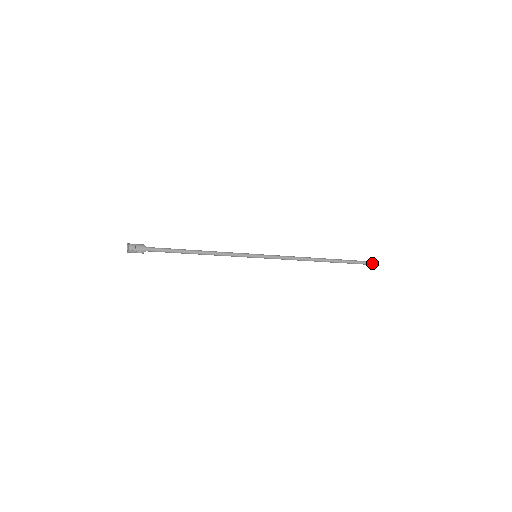
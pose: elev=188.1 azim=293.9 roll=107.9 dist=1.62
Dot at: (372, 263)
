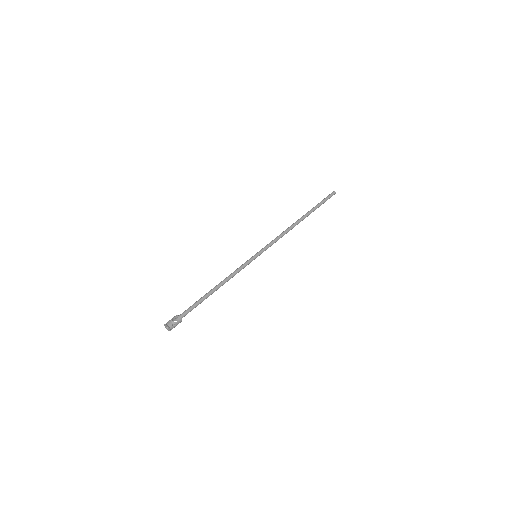
Dot at: occluded
